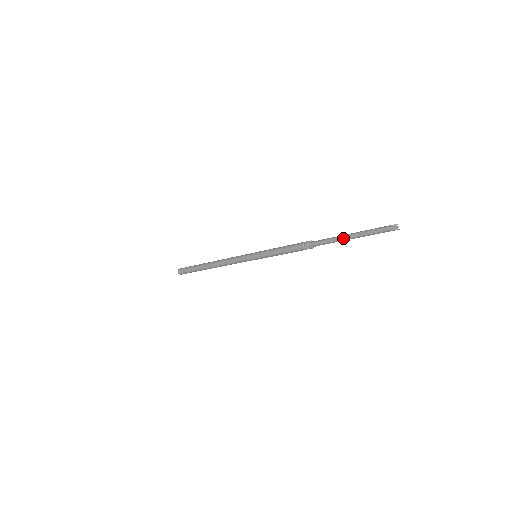
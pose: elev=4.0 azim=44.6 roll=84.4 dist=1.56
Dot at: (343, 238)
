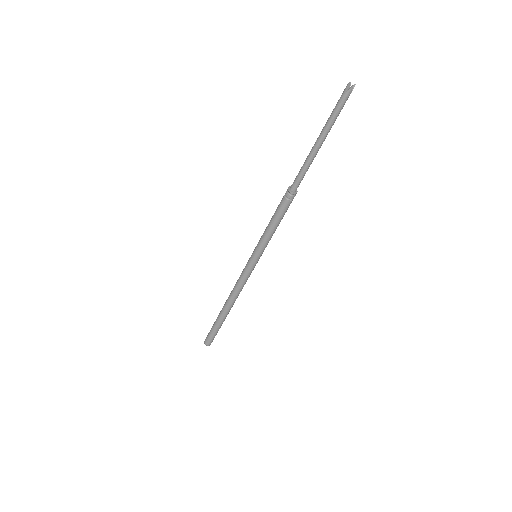
Dot at: (312, 150)
